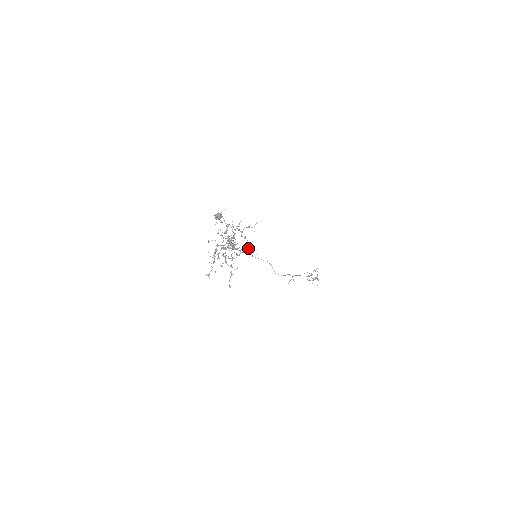
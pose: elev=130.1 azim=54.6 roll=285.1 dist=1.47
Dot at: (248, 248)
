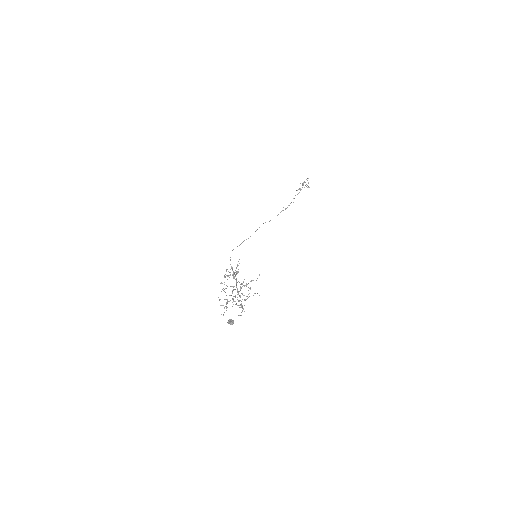
Dot at: occluded
